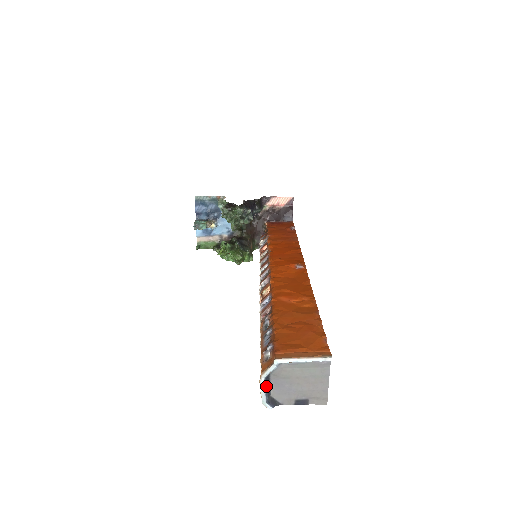
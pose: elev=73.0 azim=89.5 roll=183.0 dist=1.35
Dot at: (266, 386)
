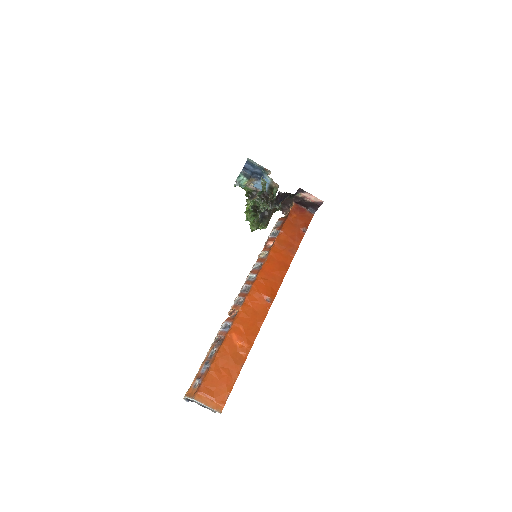
Dot at: occluded
